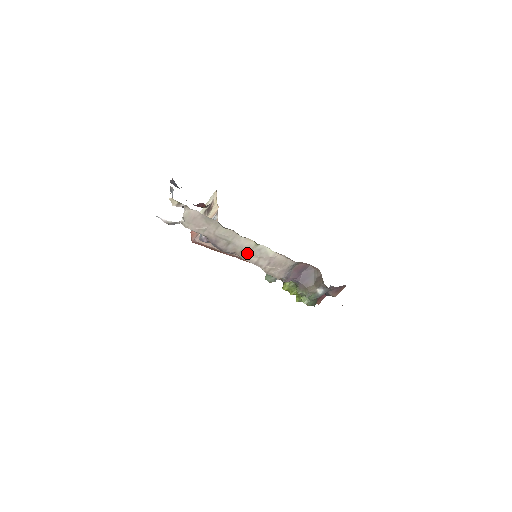
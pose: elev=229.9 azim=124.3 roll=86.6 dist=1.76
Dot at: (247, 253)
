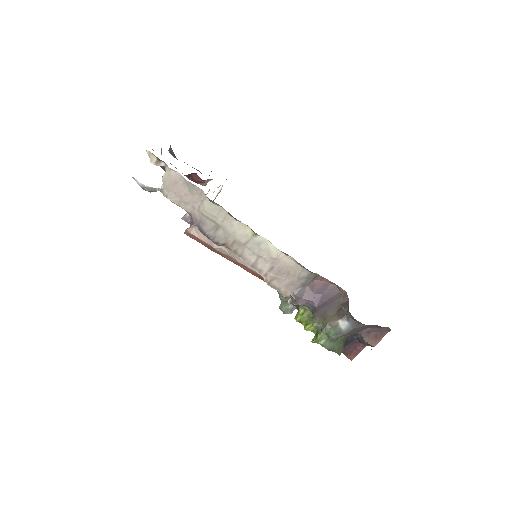
Dot at: (242, 247)
